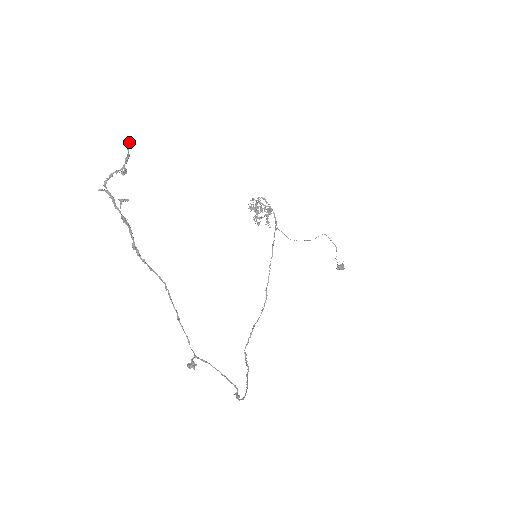
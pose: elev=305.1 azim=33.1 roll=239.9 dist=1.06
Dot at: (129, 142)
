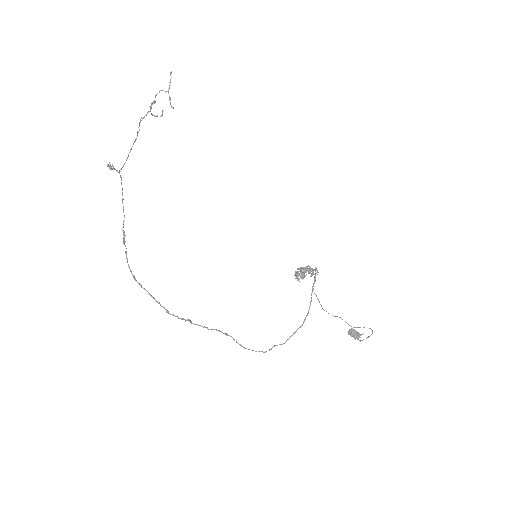
Dot at: (171, 72)
